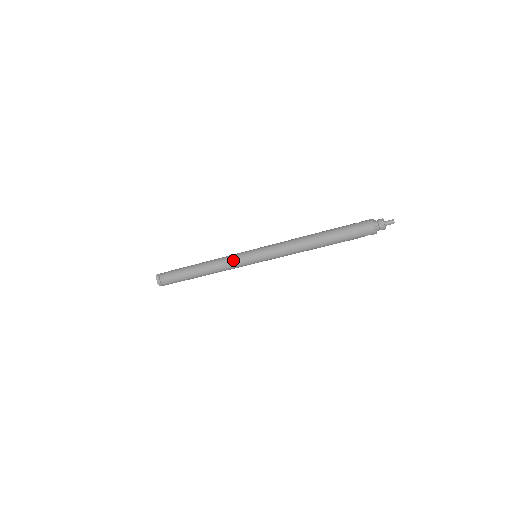
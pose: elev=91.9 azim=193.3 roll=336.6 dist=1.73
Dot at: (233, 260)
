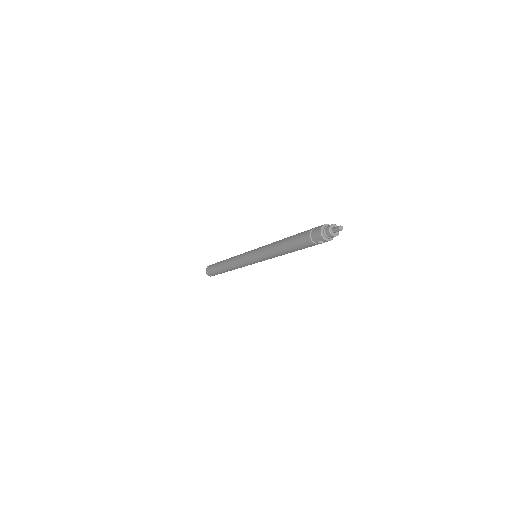
Dot at: (240, 257)
